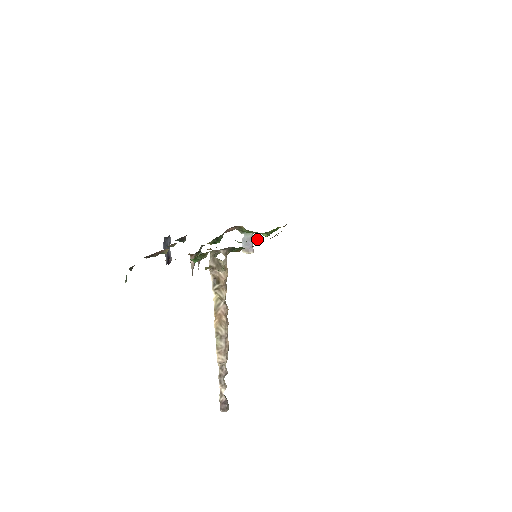
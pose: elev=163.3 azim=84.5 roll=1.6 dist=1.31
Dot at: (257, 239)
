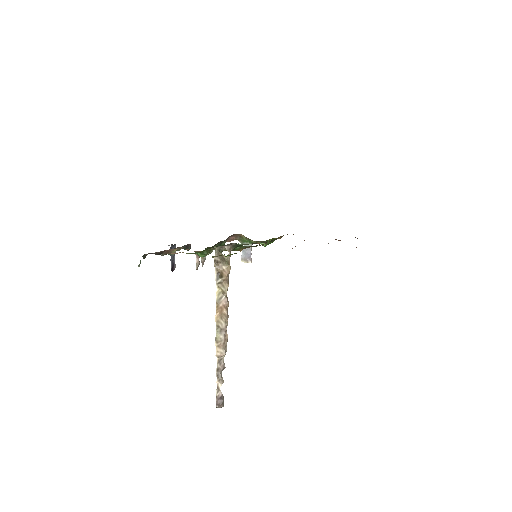
Dot at: (257, 243)
